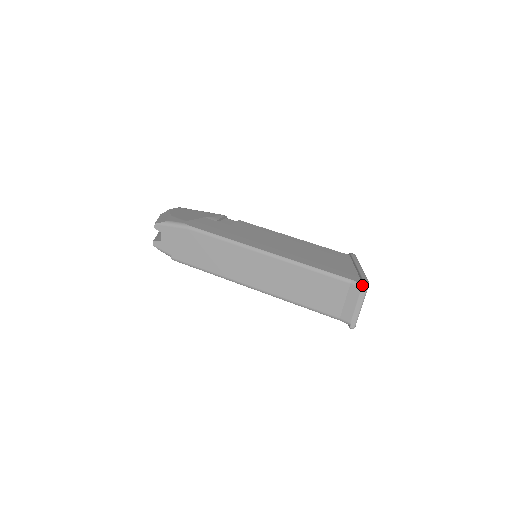
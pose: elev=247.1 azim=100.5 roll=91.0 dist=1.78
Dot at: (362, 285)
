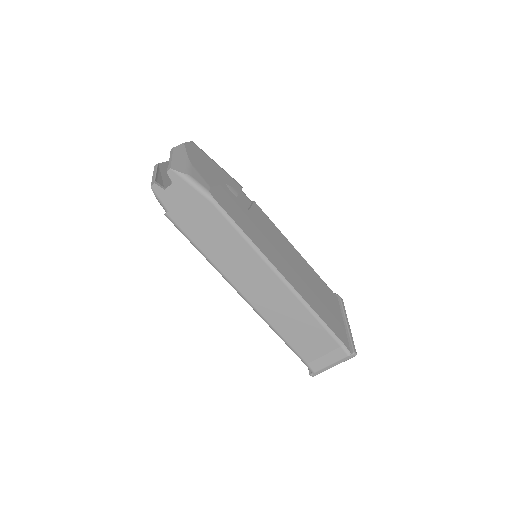
Dot at: (350, 354)
